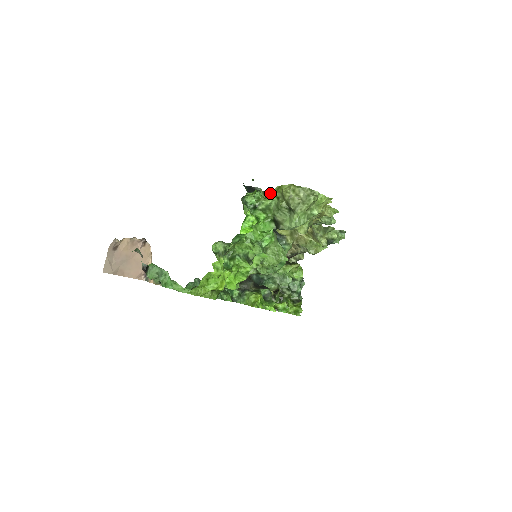
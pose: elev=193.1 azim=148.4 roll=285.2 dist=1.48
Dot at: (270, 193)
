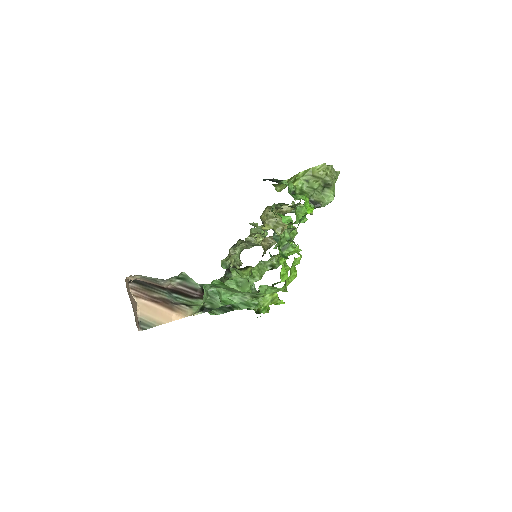
Dot at: (294, 179)
